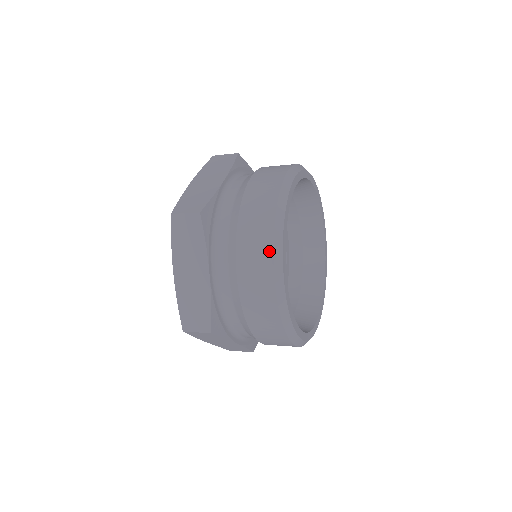
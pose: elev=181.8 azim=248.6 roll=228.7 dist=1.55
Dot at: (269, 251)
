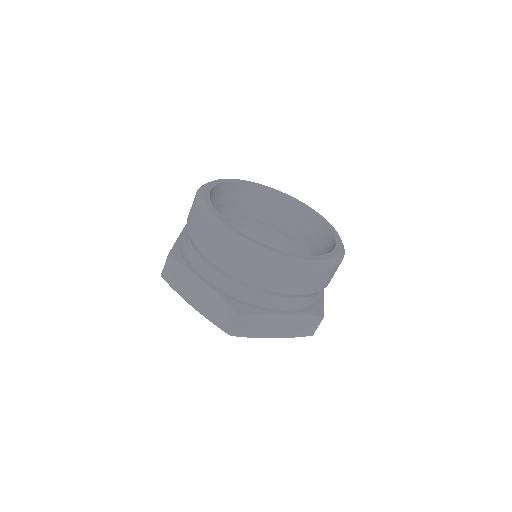
Dot at: (210, 227)
